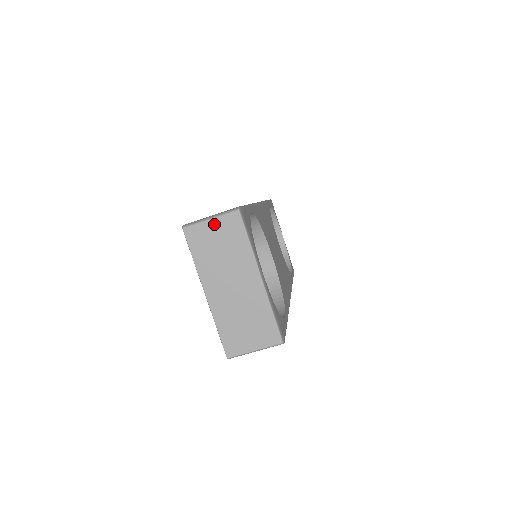
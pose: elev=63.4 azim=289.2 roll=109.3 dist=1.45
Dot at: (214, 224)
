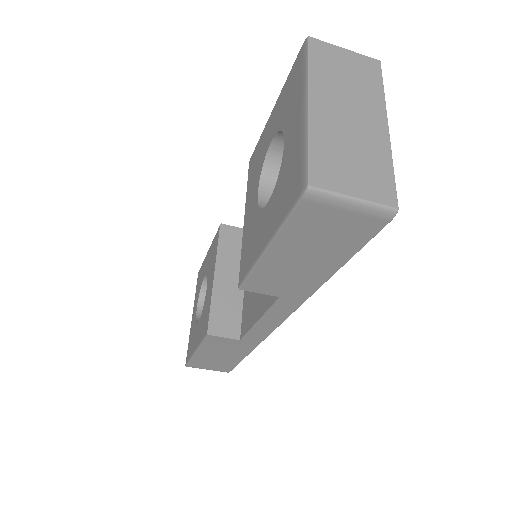
Dot at: (348, 54)
